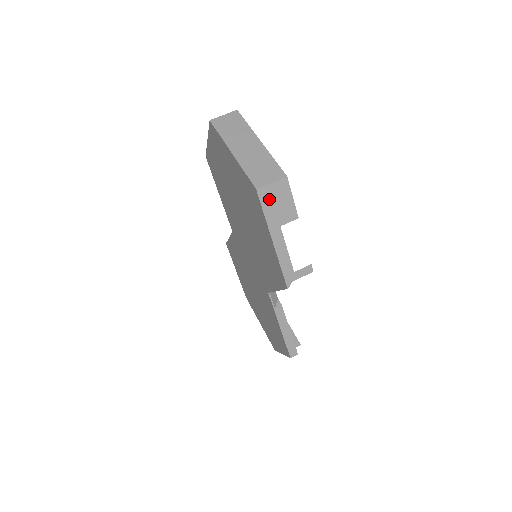
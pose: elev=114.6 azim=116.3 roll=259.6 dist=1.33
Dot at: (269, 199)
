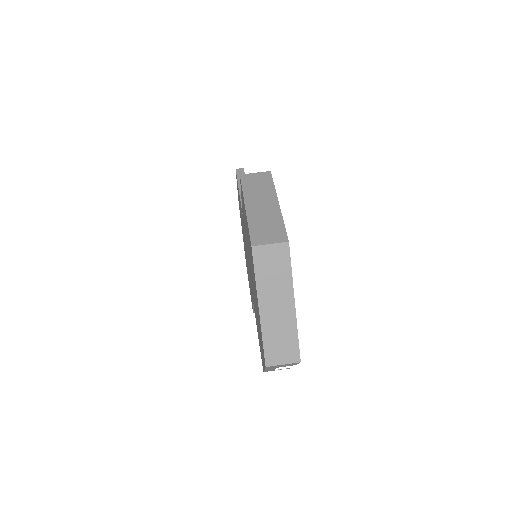
Dot at: (275, 366)
